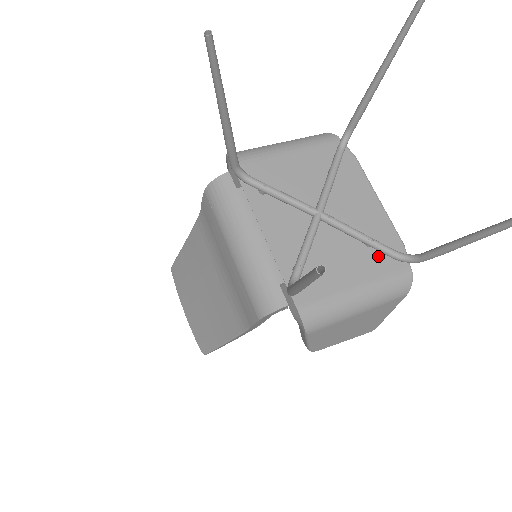
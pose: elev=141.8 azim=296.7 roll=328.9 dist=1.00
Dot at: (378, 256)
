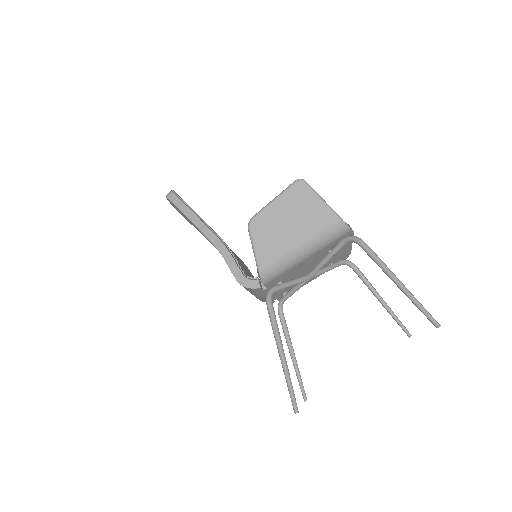
Dot at: occluded
